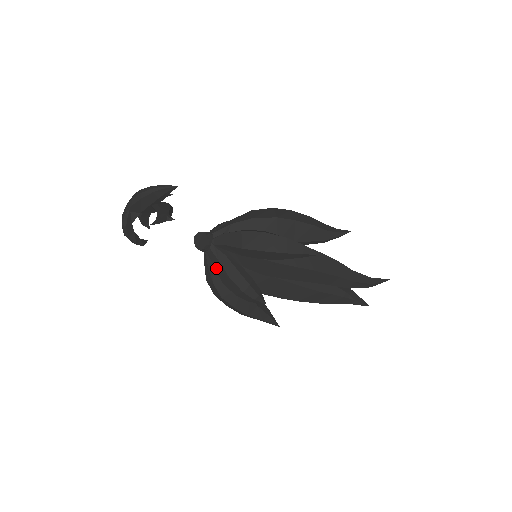
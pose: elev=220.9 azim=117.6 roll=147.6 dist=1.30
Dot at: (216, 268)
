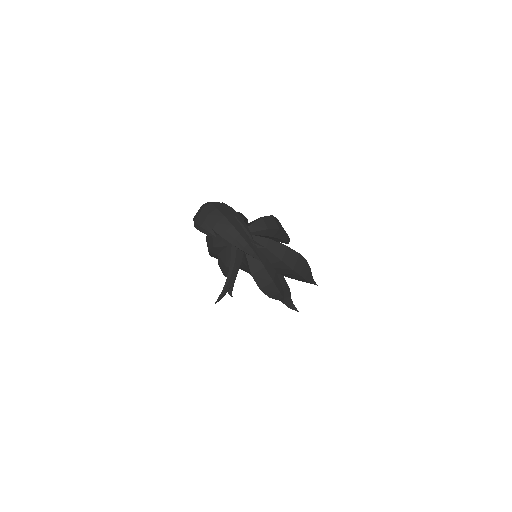
Dot at: (226, 249)
